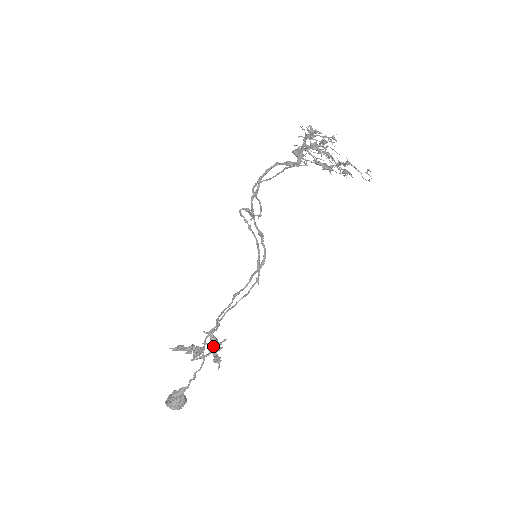
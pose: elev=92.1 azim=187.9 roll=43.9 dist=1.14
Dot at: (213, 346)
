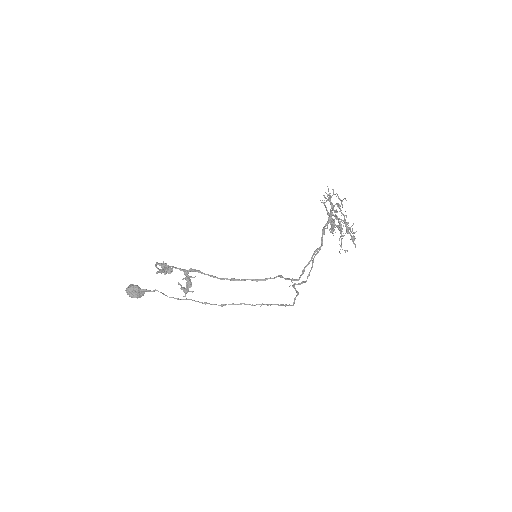
Dot at: (187, 281)
